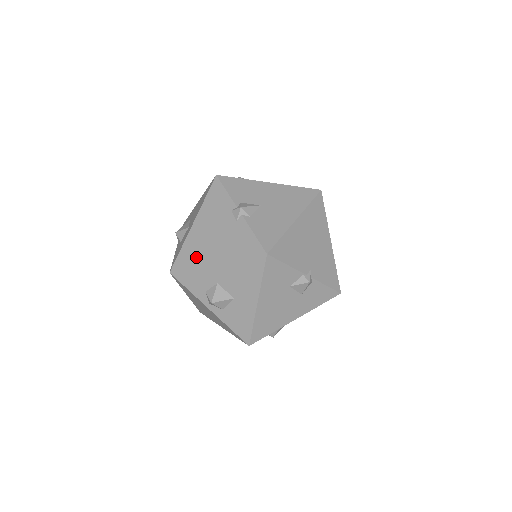
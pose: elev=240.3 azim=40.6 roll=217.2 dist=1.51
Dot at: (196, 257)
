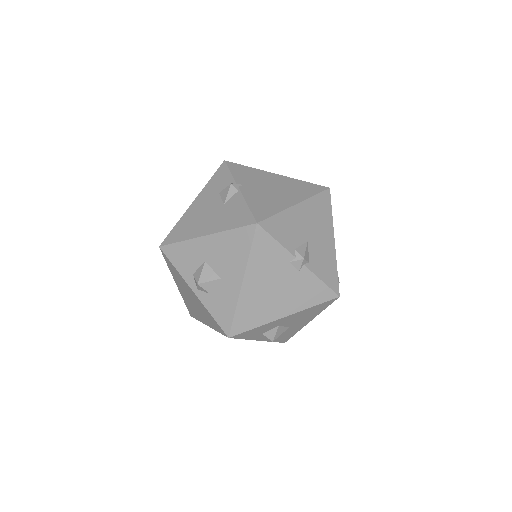
Dot at: (259, 316)
